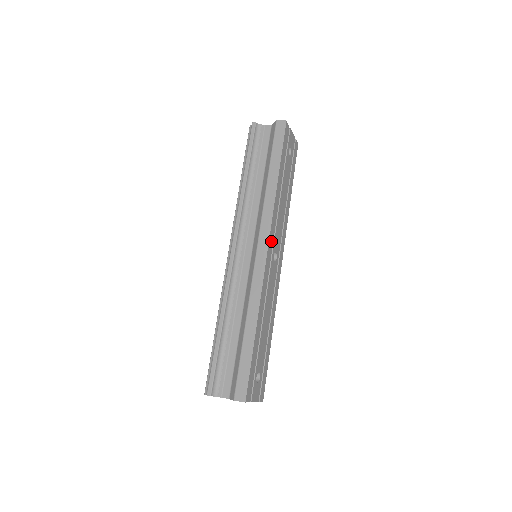
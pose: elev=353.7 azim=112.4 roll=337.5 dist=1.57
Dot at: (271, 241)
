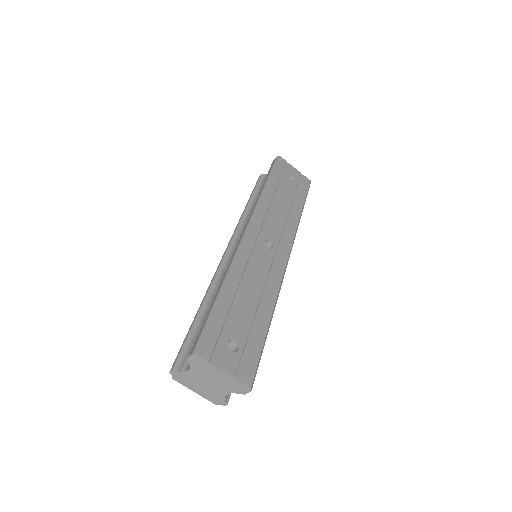
Dot at: (257, 227)
